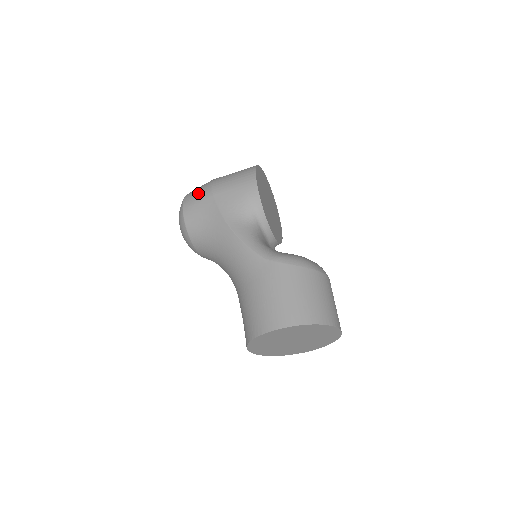
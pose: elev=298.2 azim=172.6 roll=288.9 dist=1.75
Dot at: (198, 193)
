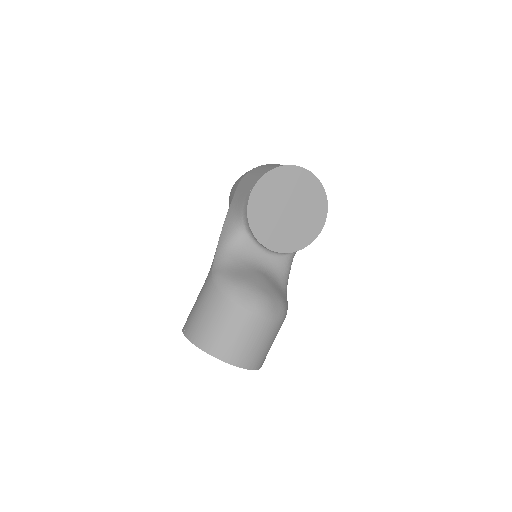
Dot at: occluded
